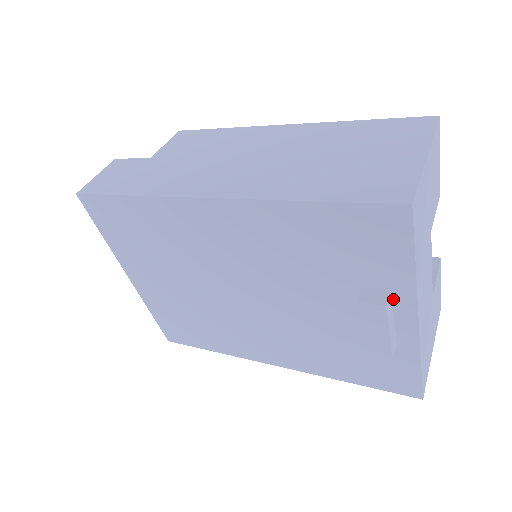
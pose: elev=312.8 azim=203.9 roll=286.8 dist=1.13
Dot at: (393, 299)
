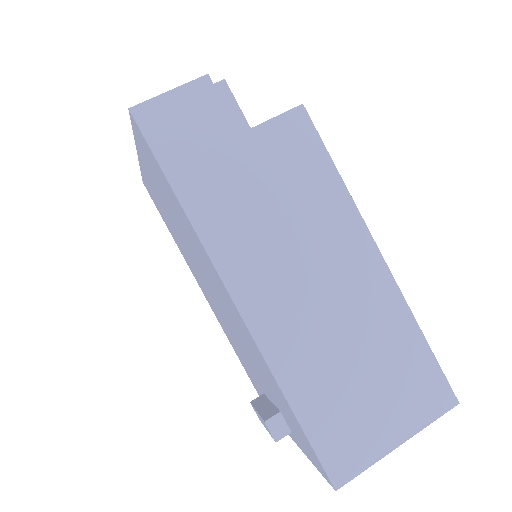
Dot at: occluded
